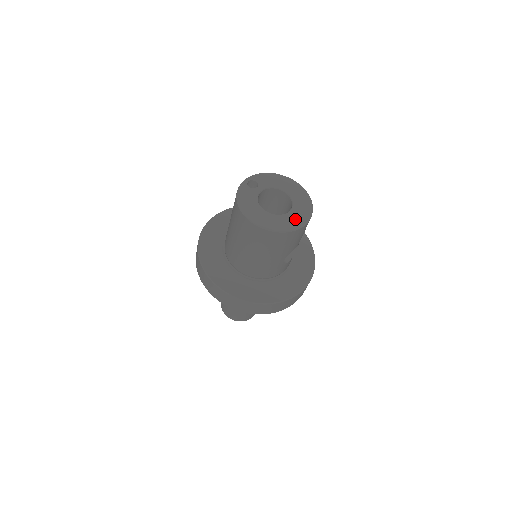
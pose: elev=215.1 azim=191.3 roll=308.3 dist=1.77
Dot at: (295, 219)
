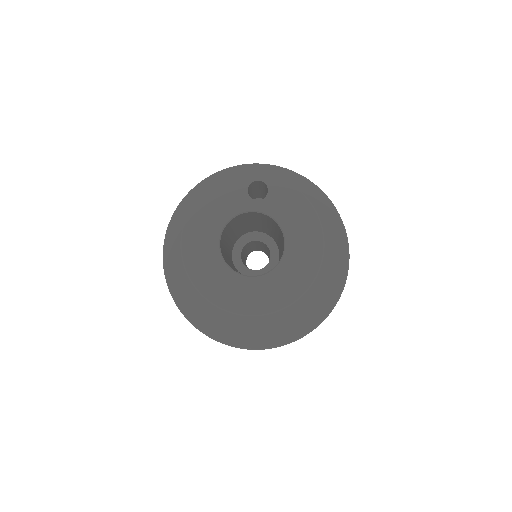
Dot at: (239, 294)
